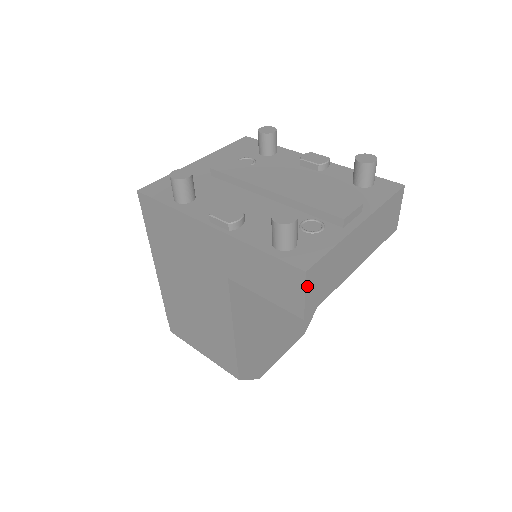
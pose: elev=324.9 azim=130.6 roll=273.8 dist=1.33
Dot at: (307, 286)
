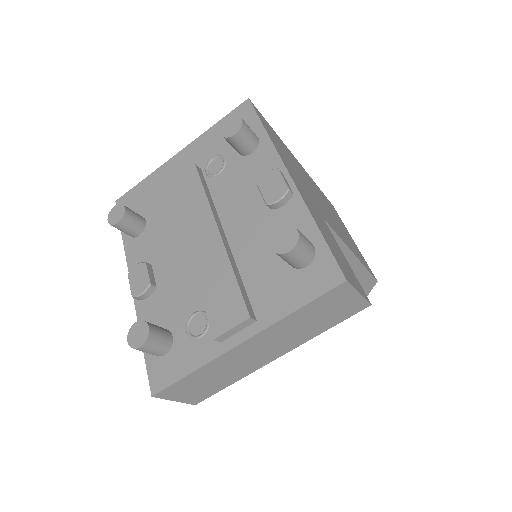
Dot at: (169, 397)
